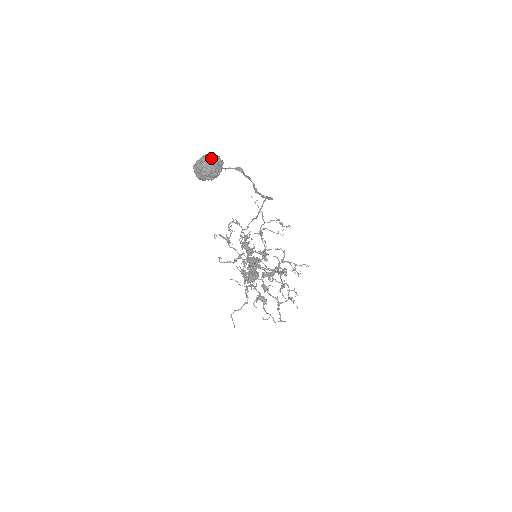
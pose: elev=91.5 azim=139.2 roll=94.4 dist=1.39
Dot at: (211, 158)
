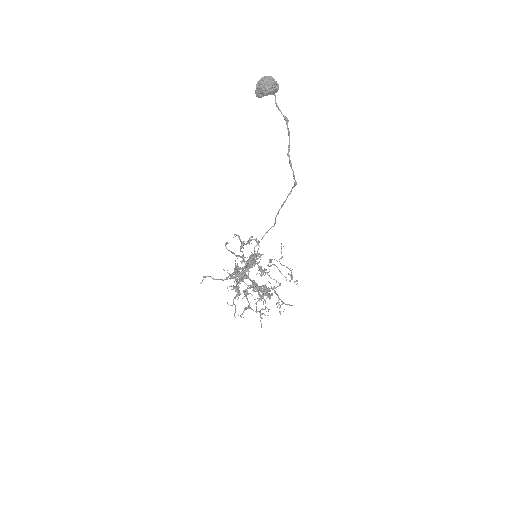
Dot at: occluded
